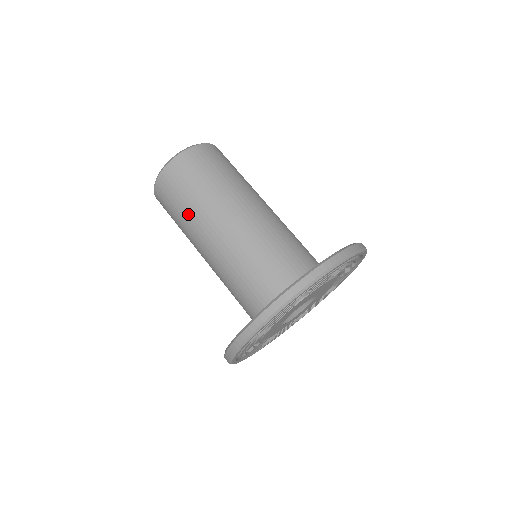
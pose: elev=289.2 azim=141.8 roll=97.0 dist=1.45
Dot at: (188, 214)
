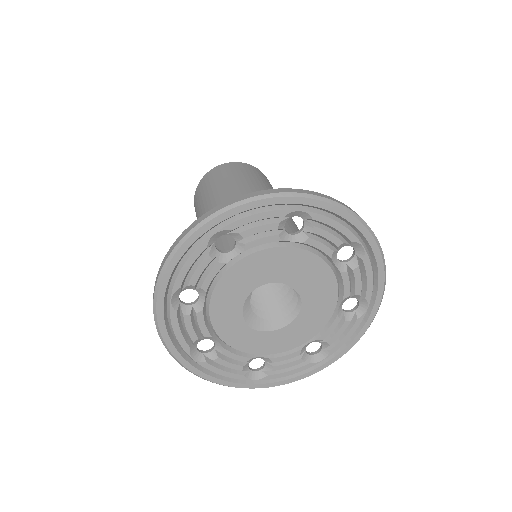
Dot at: (220, 187)
